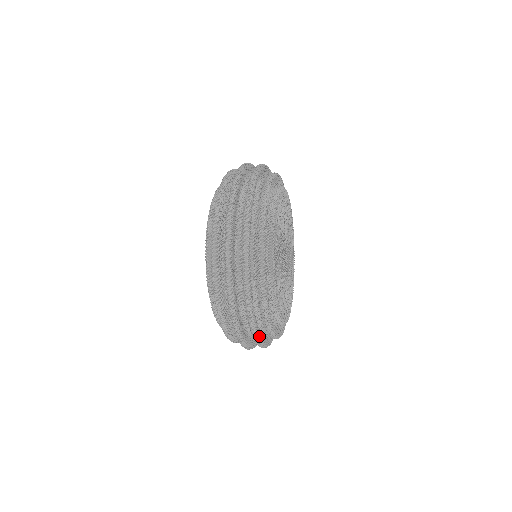
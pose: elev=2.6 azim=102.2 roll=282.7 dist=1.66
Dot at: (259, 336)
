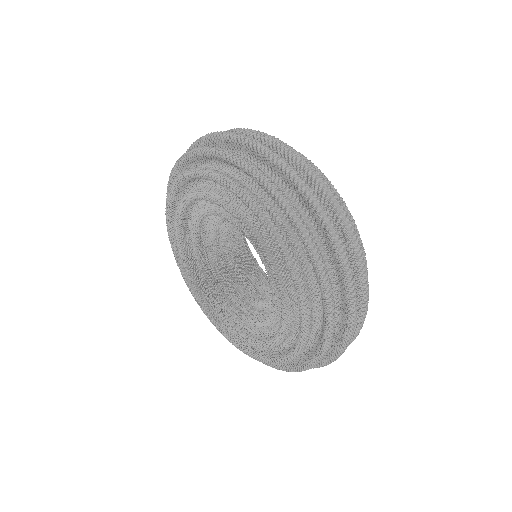
Dot at: occluded
